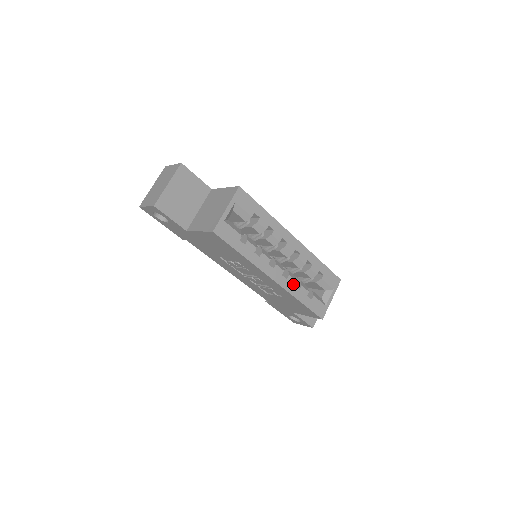
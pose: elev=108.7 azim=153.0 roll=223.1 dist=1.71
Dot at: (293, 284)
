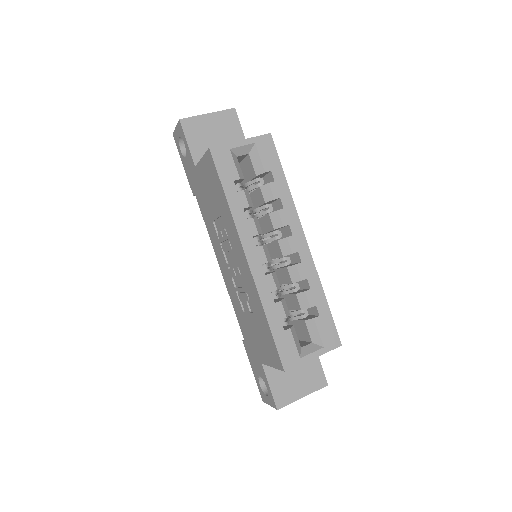
Dot at: (270, 288)
